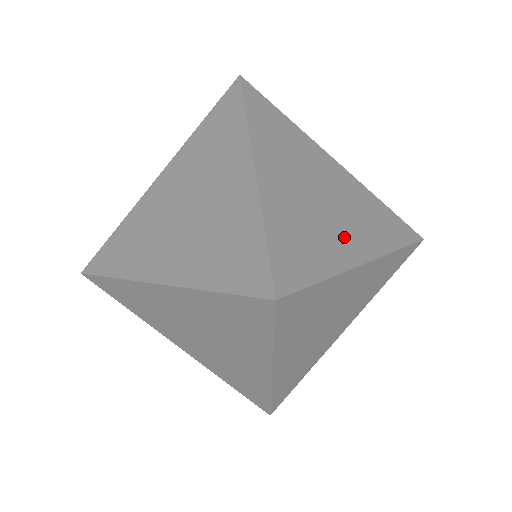
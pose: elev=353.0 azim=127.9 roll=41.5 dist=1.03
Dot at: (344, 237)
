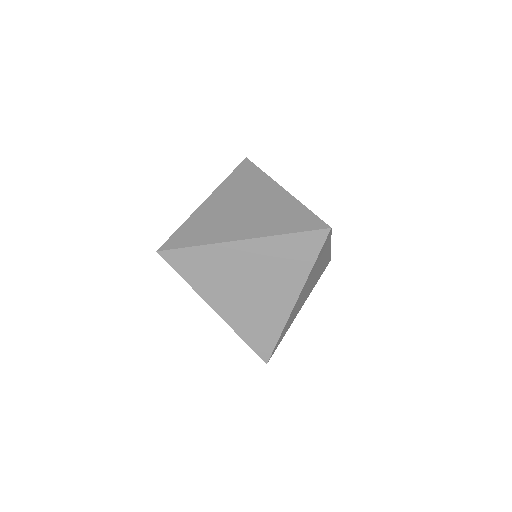
Dot at: occluded
